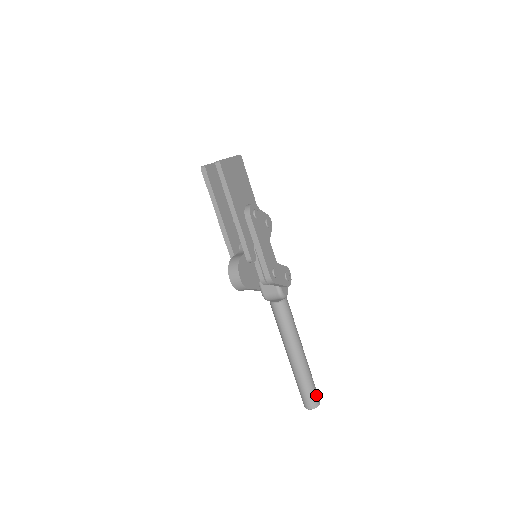
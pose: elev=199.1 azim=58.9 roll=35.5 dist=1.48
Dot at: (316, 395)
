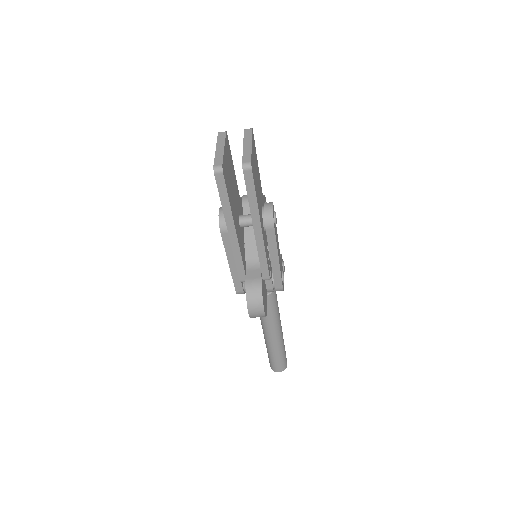
Dot at: (286, 359)
